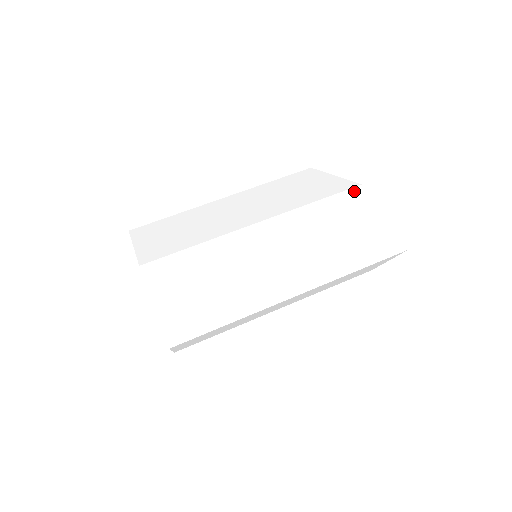
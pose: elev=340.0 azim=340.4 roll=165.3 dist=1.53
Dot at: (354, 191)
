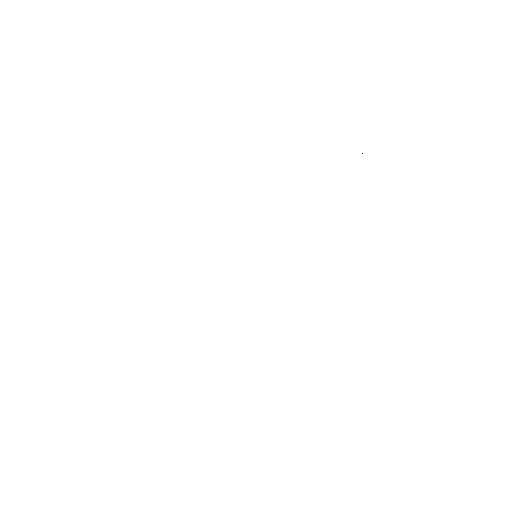
Dot at: (389, 256)
